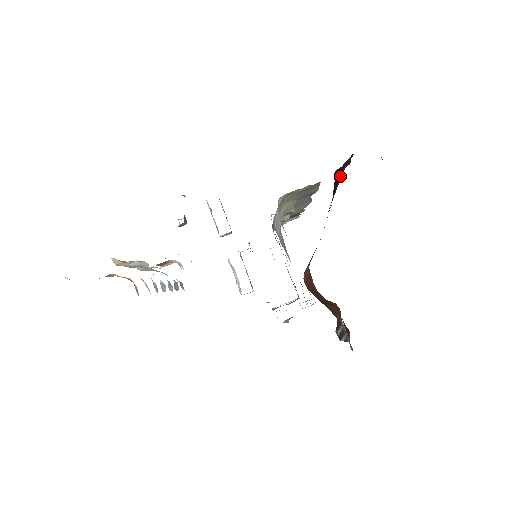
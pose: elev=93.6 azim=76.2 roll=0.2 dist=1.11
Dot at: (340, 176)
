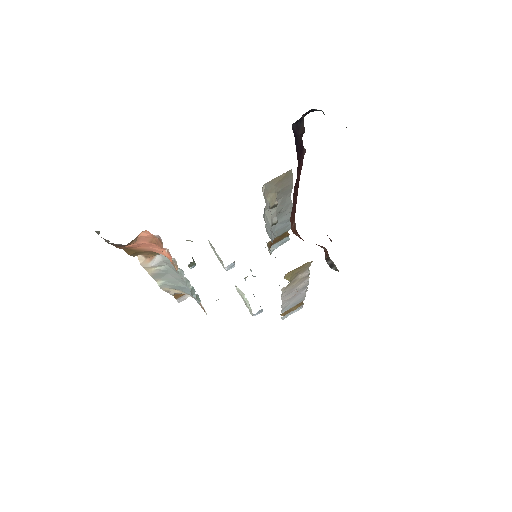
Dot at: (301, 146)
